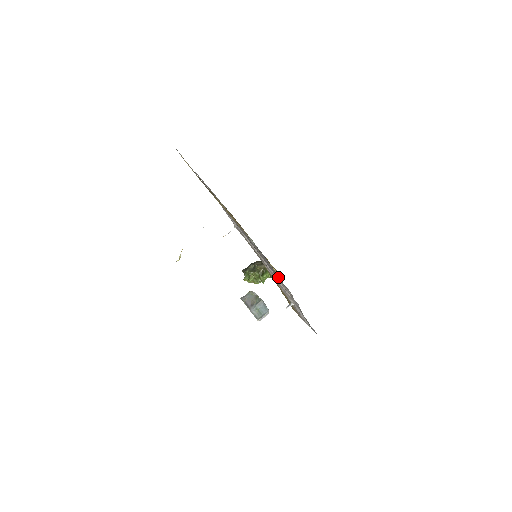
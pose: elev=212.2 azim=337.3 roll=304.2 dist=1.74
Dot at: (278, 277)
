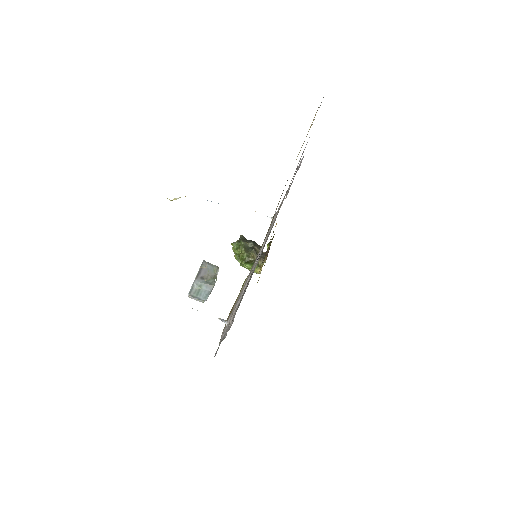
Dot at: occluded
